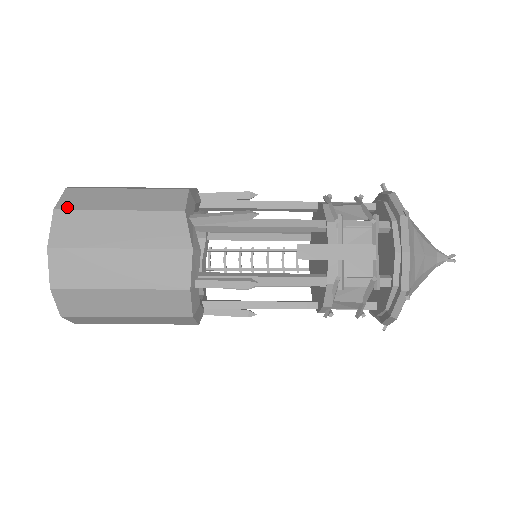
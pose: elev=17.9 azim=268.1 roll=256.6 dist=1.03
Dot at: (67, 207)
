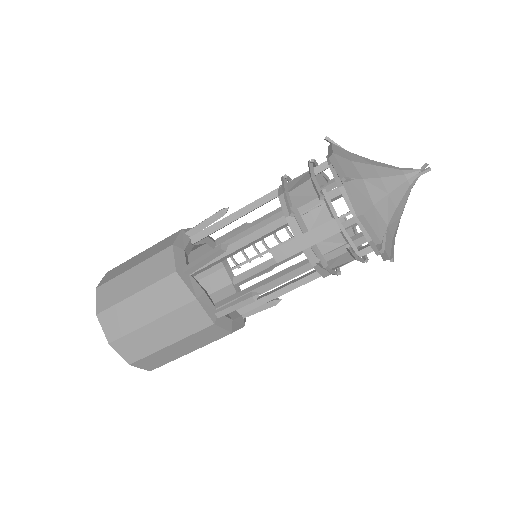
Dot at: (103, 308)
